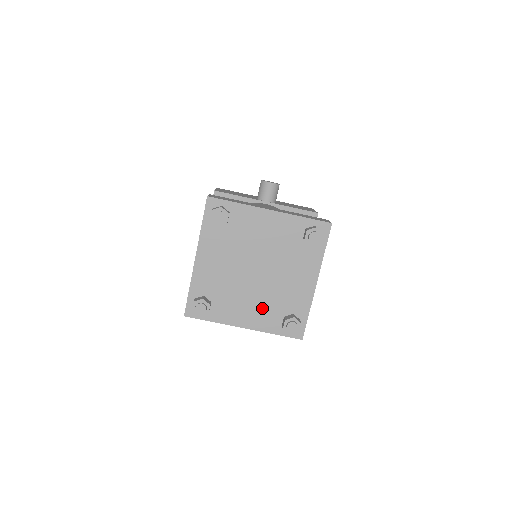
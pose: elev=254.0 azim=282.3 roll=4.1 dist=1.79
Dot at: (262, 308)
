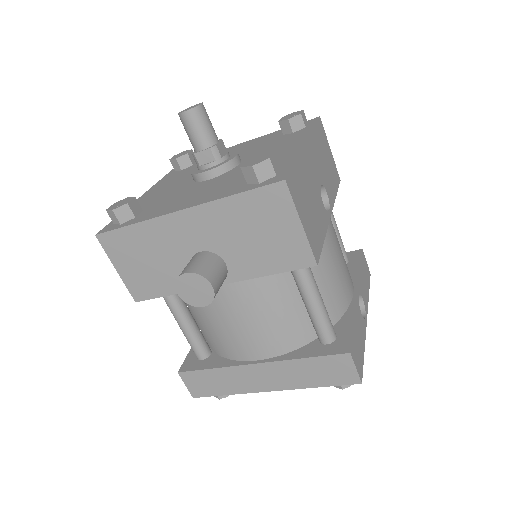
Dot at: occluded
